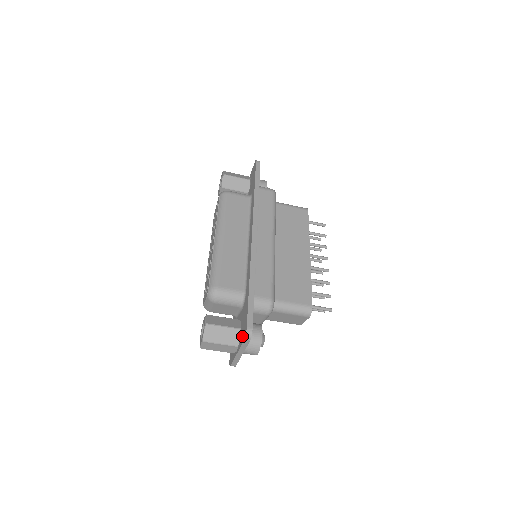
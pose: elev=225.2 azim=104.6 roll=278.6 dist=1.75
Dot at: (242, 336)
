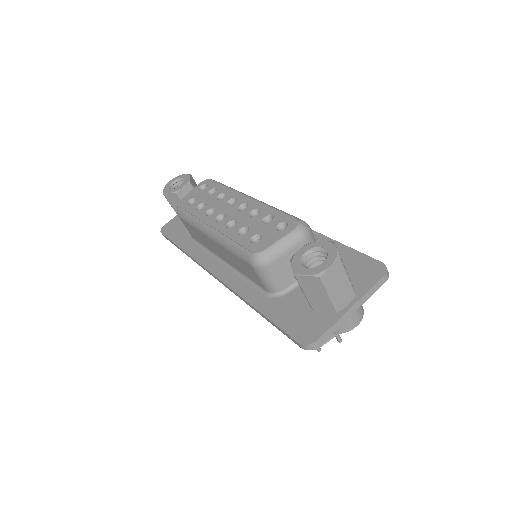
Dot at: (366, 279)
